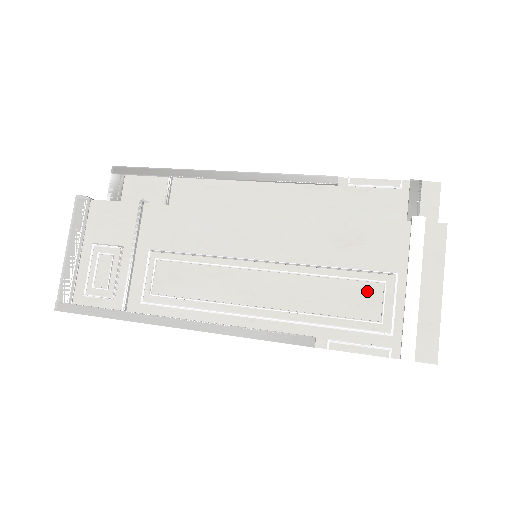
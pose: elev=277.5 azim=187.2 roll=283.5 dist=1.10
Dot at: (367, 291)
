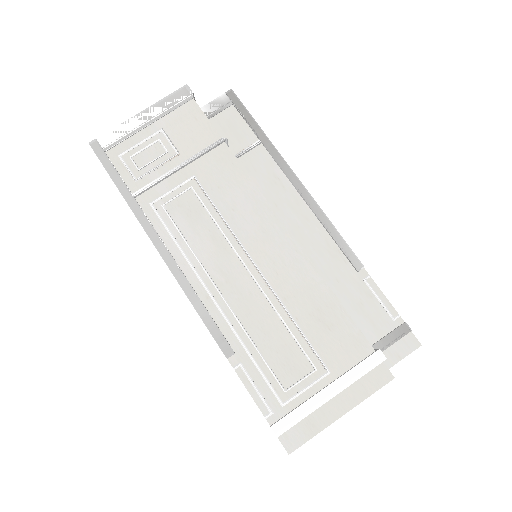
Dot at: (299, 362)
